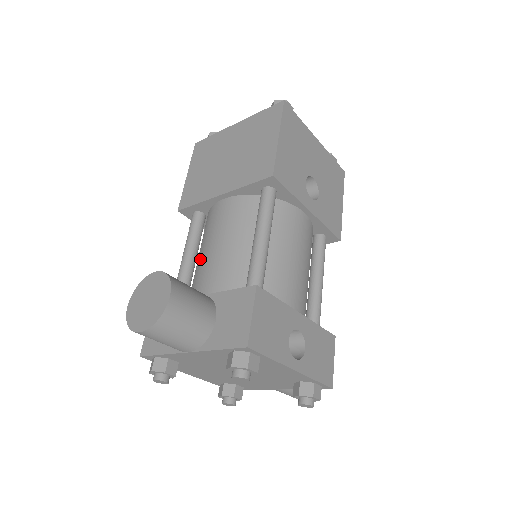
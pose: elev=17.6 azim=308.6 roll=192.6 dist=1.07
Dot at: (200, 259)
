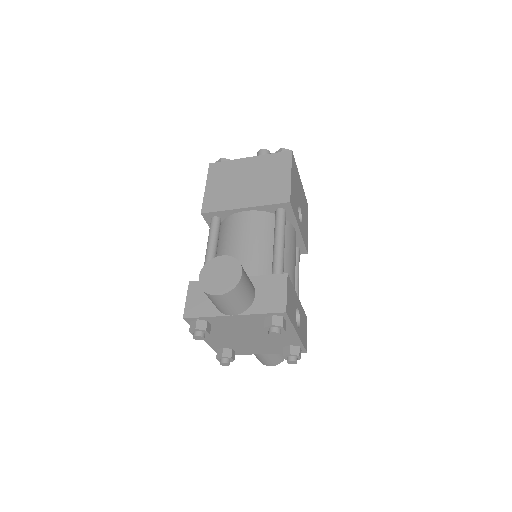
Dot at: (226, 252)
